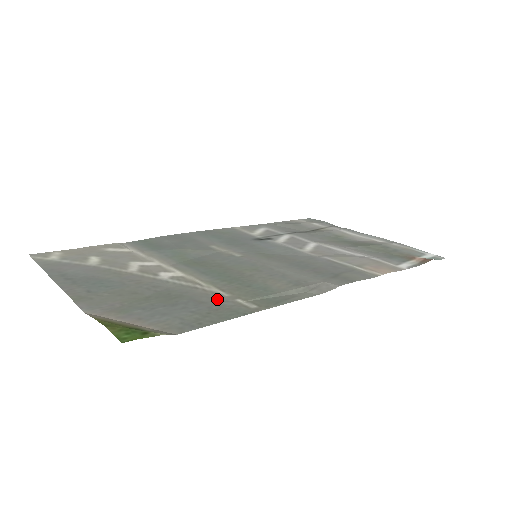
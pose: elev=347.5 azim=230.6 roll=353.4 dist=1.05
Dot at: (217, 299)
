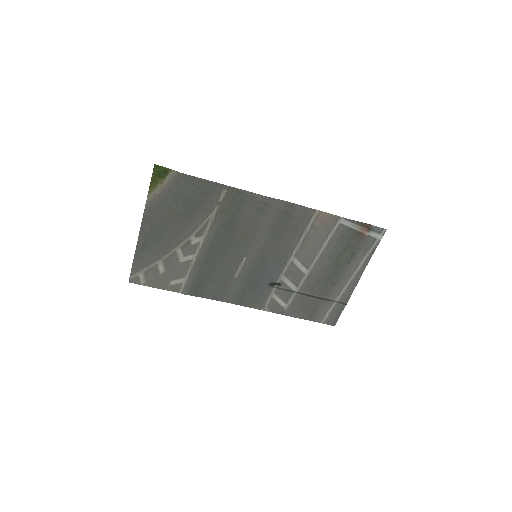
Dot at: (210, 203)
